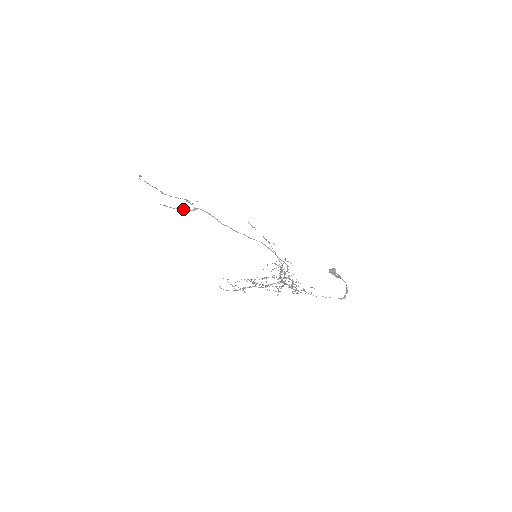
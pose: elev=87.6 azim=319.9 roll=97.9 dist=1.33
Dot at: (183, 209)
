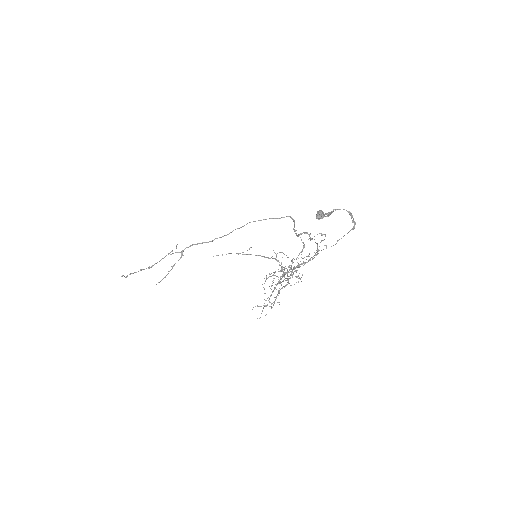
Dot at: occluded
